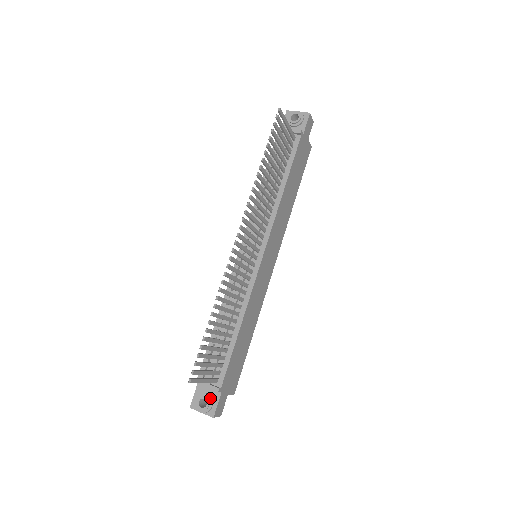
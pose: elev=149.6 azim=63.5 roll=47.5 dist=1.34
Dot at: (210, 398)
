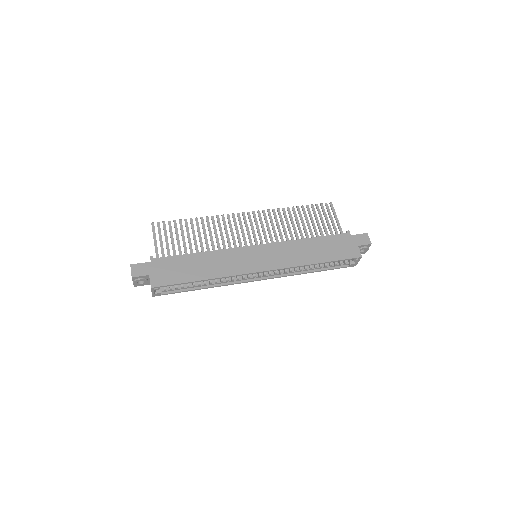
Dot at: occluded
